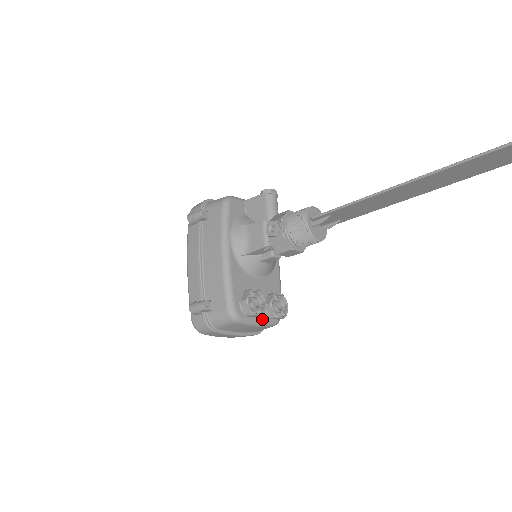
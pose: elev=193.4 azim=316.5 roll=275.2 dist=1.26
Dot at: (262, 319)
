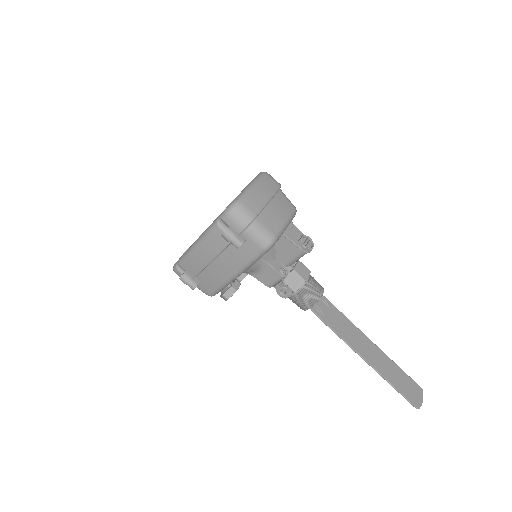
Dot at: occluded
